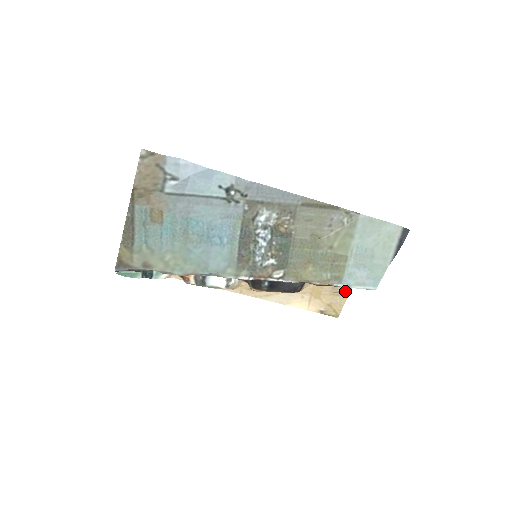
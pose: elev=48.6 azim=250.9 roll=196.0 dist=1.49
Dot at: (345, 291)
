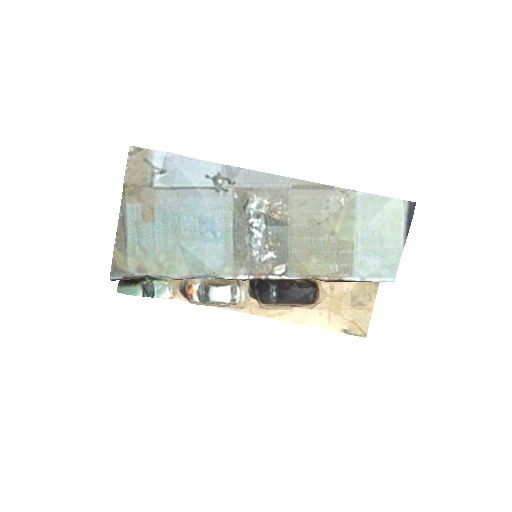
Dot at: (368, 303)
